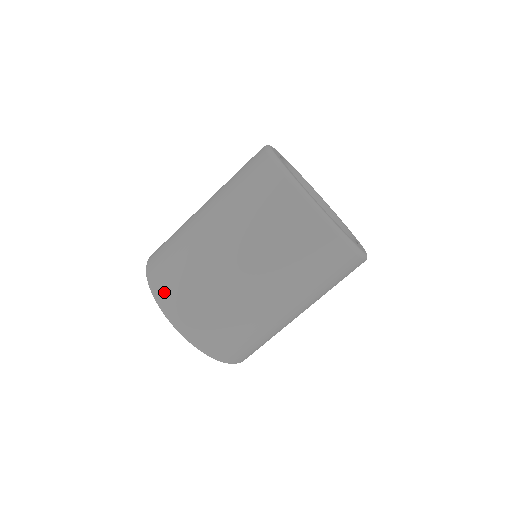
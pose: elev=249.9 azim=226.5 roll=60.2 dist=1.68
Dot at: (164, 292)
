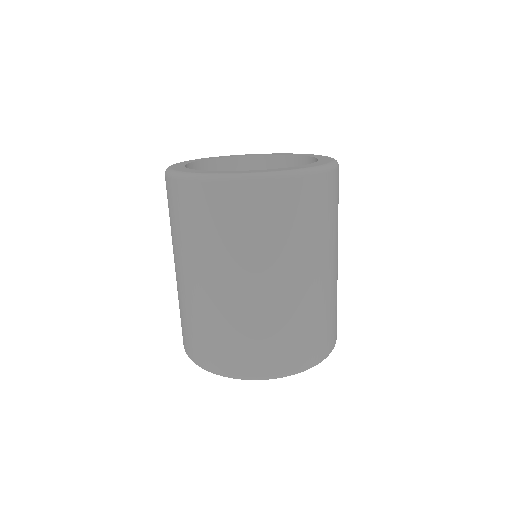
Dot at: occluded
